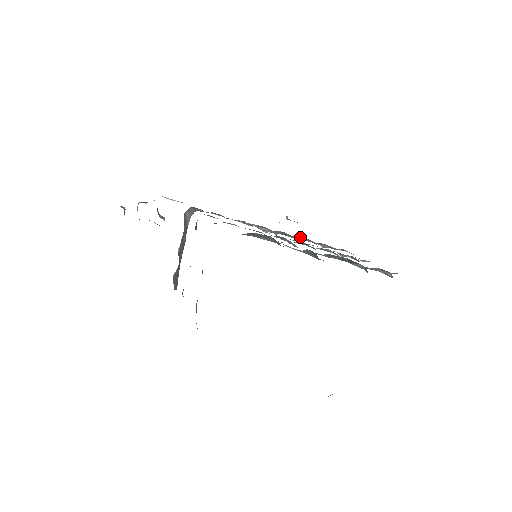
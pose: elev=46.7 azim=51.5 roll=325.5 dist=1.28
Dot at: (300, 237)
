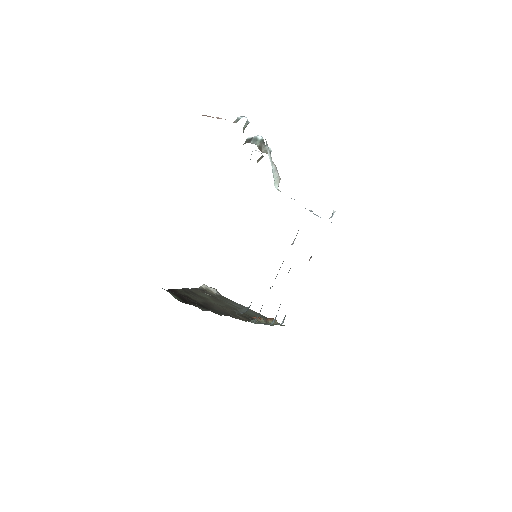
Dot at: occluded
